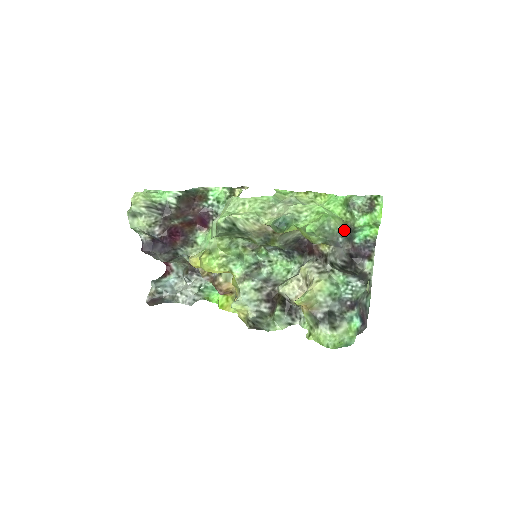
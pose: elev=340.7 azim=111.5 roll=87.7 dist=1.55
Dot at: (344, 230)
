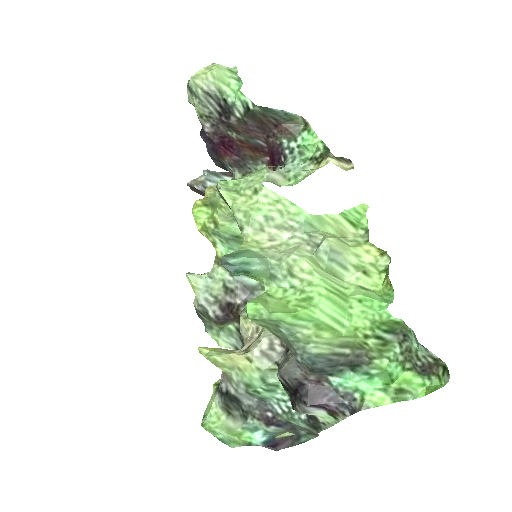
Dot at: (322, 354)
